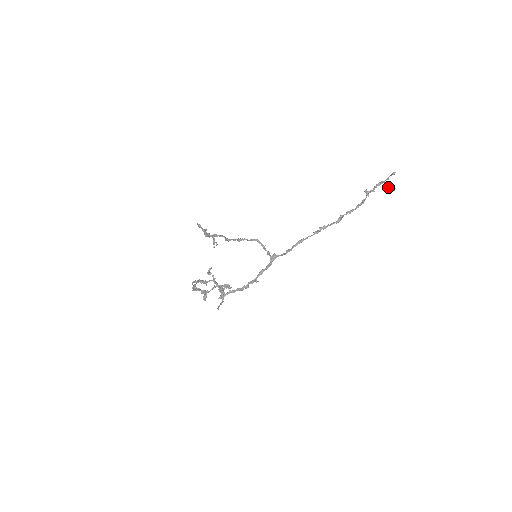
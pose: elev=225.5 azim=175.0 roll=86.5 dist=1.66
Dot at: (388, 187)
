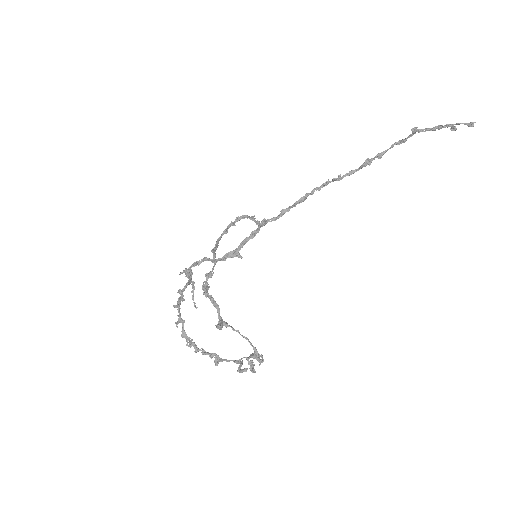
Dot at: occluded
